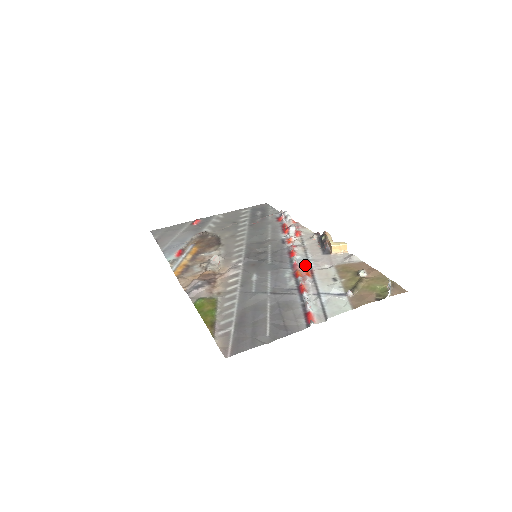
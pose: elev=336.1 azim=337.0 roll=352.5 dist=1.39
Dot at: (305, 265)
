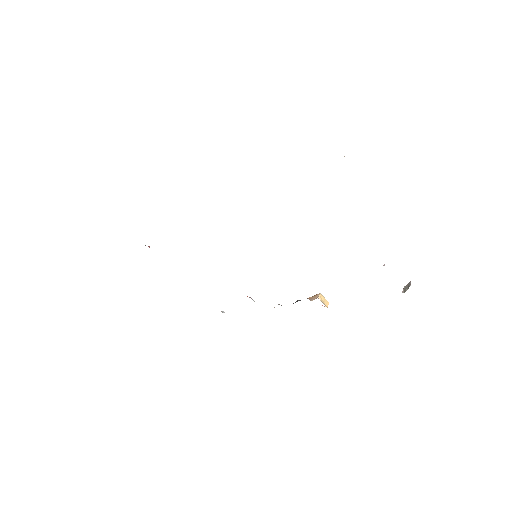
Dot at: occluded
